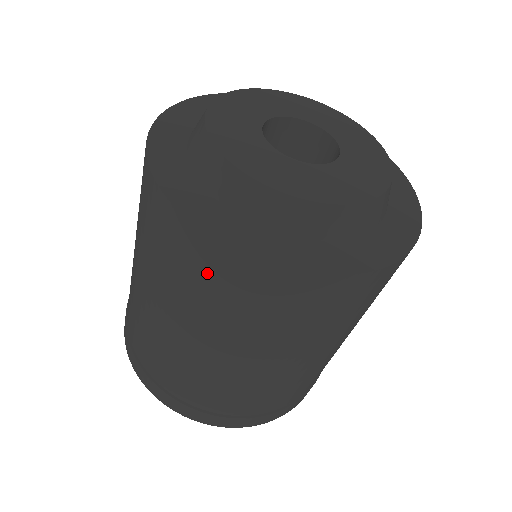
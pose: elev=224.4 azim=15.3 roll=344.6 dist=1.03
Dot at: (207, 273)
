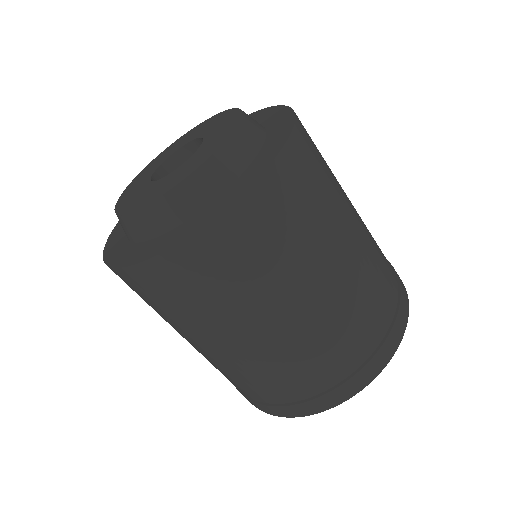
Dot at: occluded
